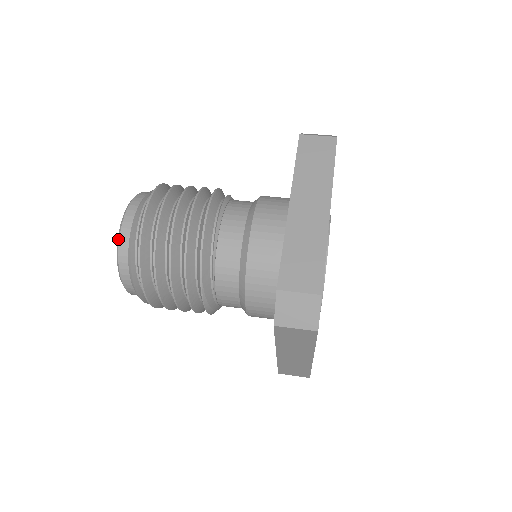
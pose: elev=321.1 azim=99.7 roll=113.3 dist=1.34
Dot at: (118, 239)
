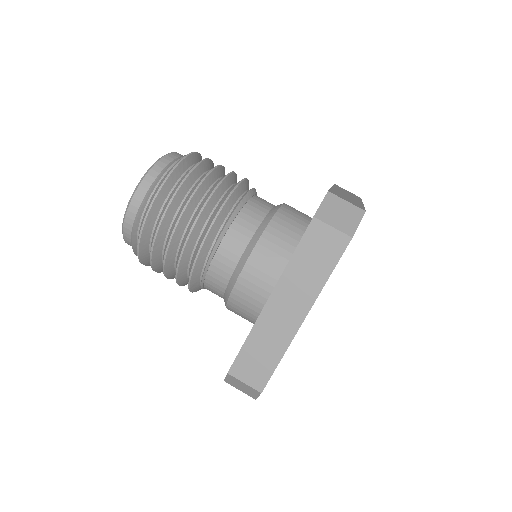
Dot at: (123, 223)
